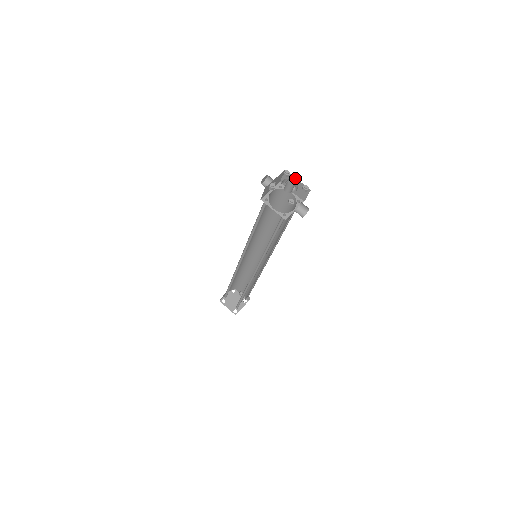
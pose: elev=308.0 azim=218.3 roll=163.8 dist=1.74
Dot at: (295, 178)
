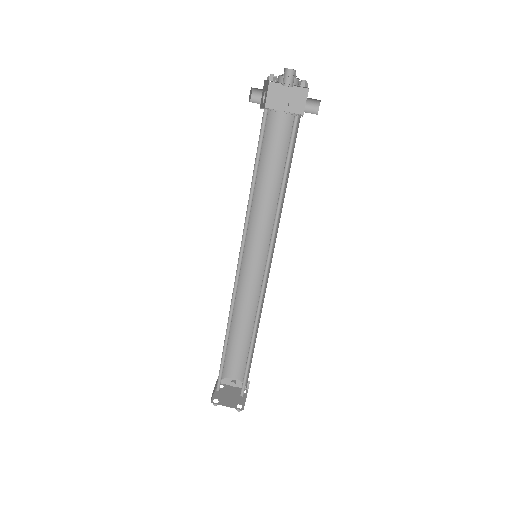
Dot at: occluded
